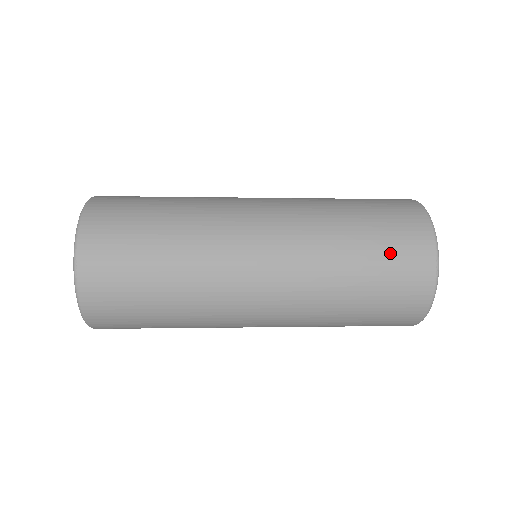
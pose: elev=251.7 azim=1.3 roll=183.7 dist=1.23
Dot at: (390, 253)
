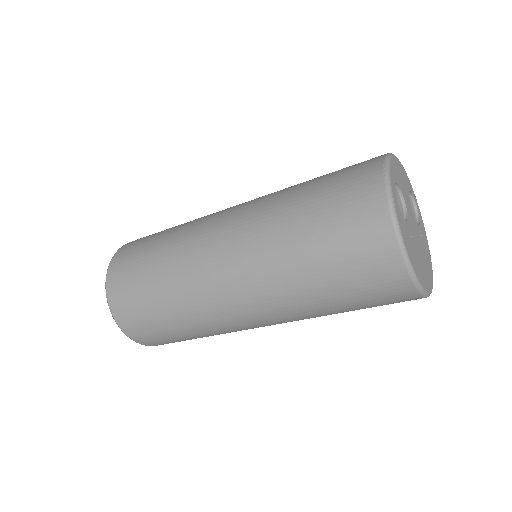
Dot at: (353, 278)
